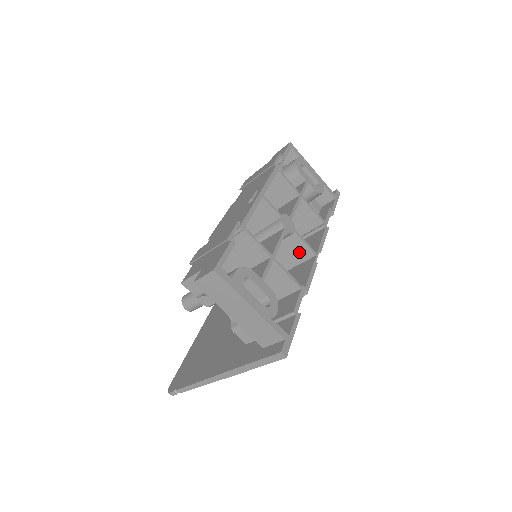
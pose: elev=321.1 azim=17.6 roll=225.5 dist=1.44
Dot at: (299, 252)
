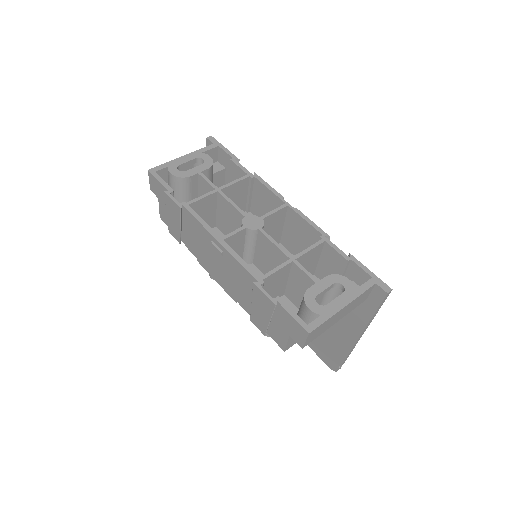
Dot at: (277, 219)
